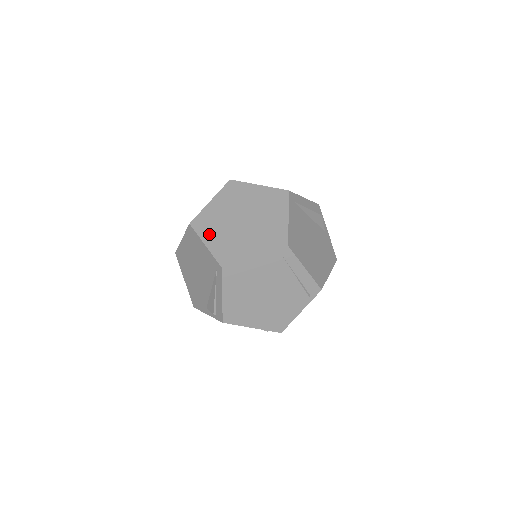
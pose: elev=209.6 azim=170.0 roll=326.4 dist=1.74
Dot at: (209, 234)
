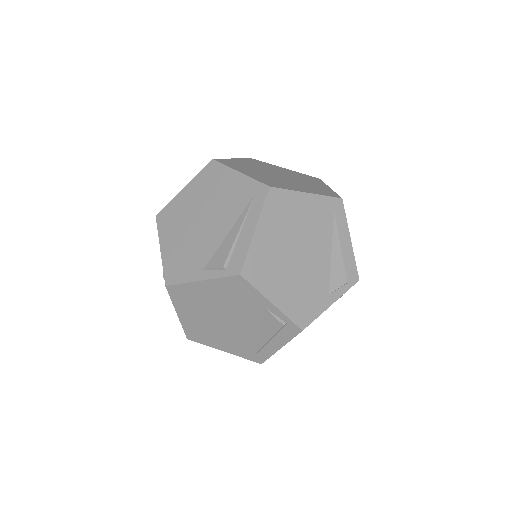
Dot at: (241, 169)
